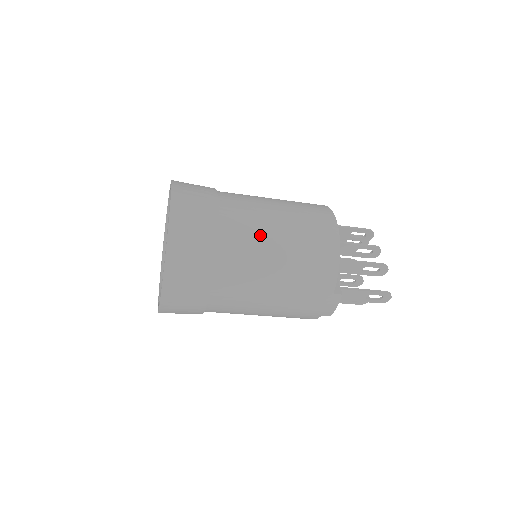
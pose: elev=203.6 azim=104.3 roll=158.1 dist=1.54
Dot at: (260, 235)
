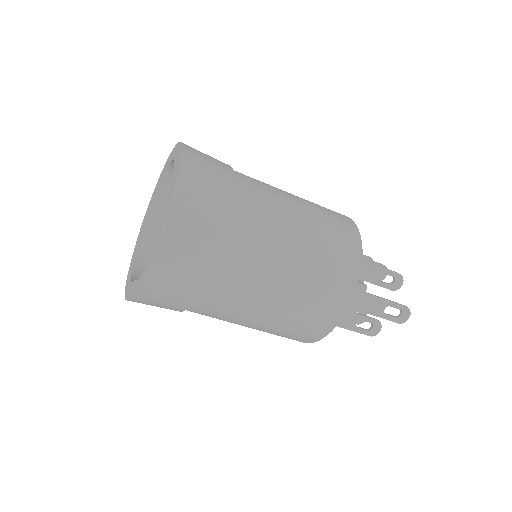
Dot at: (278, 199)
